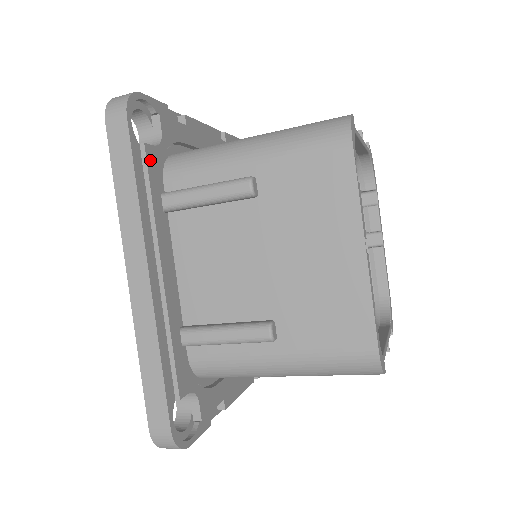
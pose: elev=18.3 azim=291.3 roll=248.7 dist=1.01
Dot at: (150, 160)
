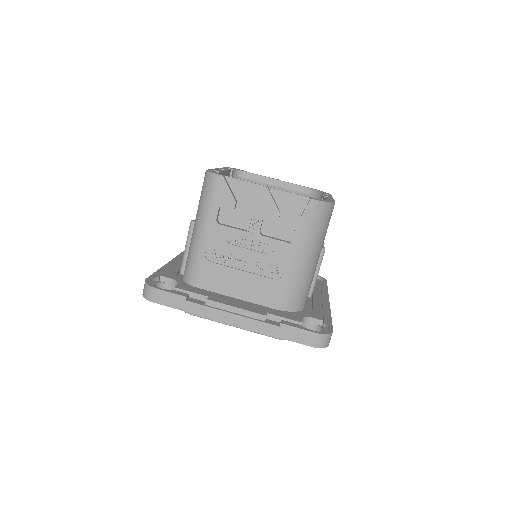
Dot at: occluded
